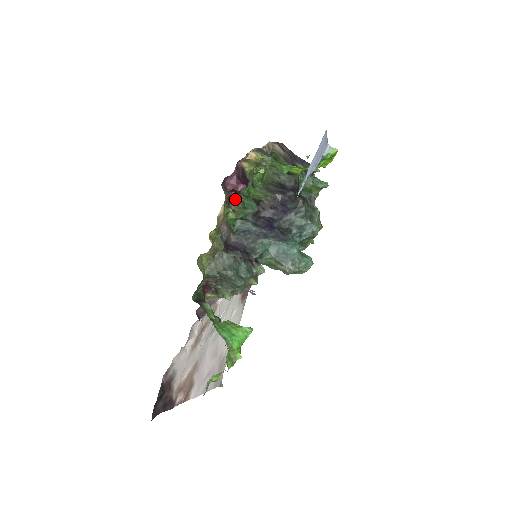
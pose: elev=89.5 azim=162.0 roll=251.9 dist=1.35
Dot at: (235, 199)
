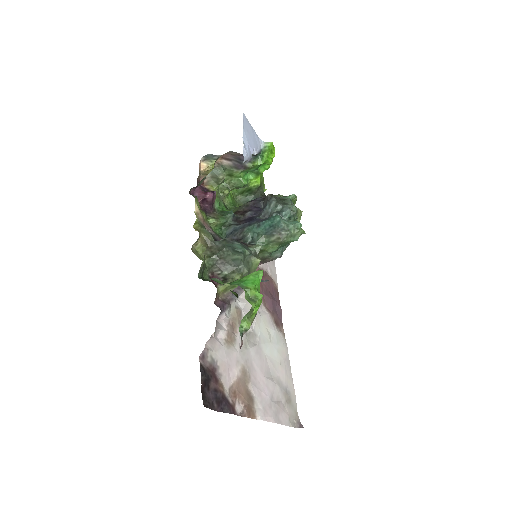
Dot at: (211, 211)
